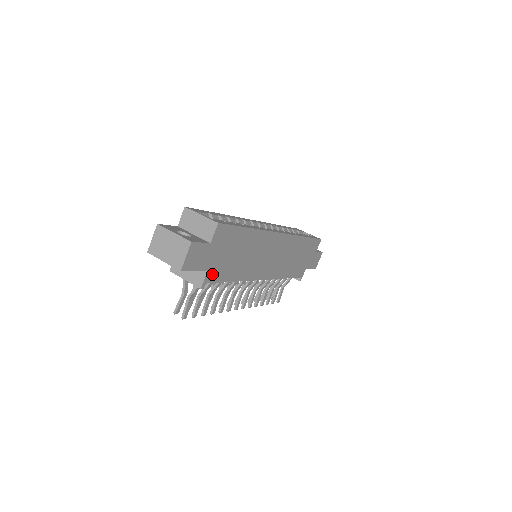
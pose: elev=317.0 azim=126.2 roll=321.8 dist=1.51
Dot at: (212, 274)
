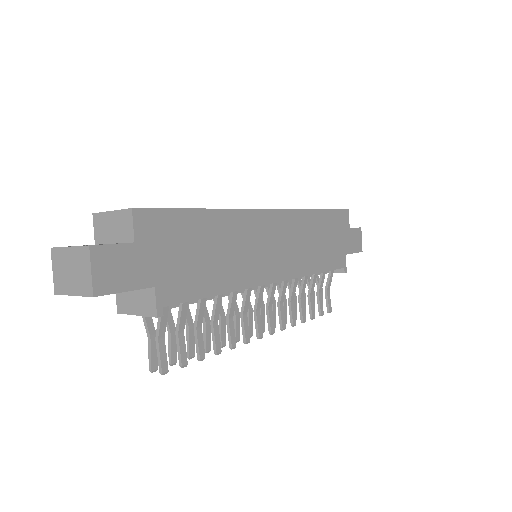
Dot at: (168, 290)
